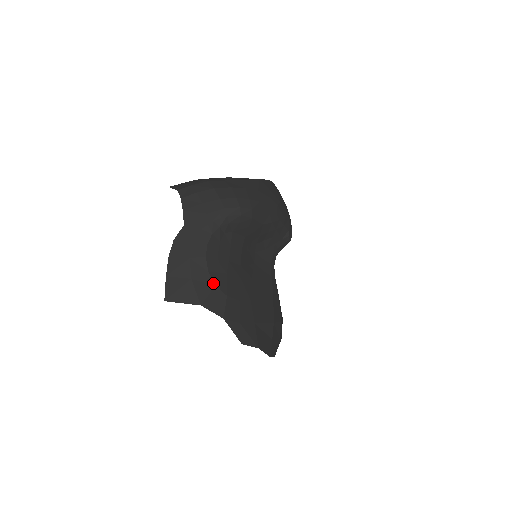
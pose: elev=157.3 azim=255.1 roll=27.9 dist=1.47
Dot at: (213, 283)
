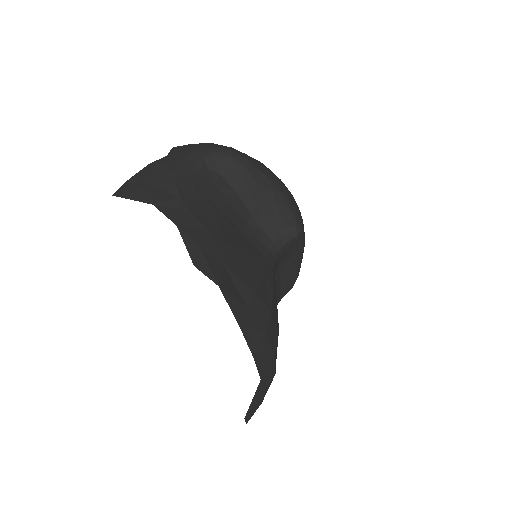
Dot at: (177, 195)
